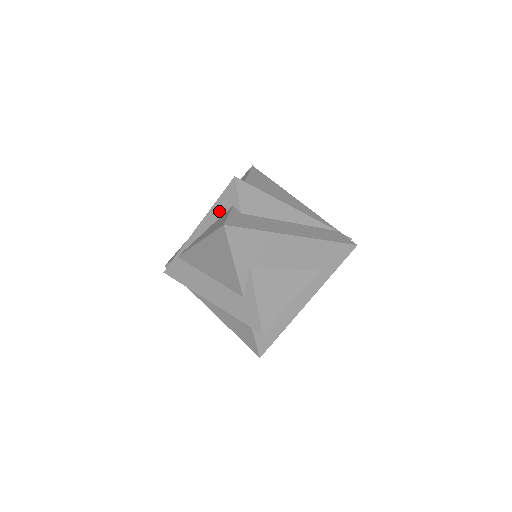
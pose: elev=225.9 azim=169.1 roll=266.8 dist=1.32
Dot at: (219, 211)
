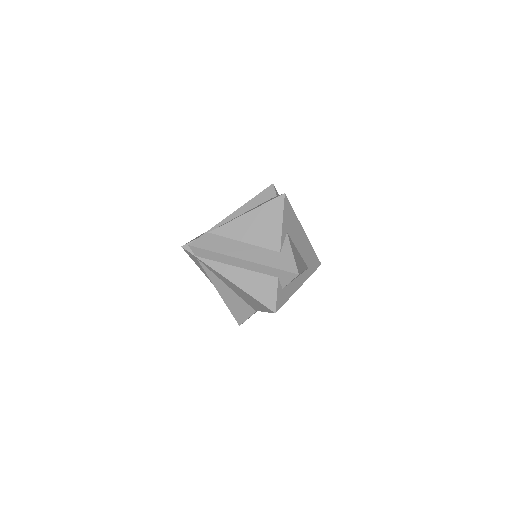
Dot at: (258, 202)
